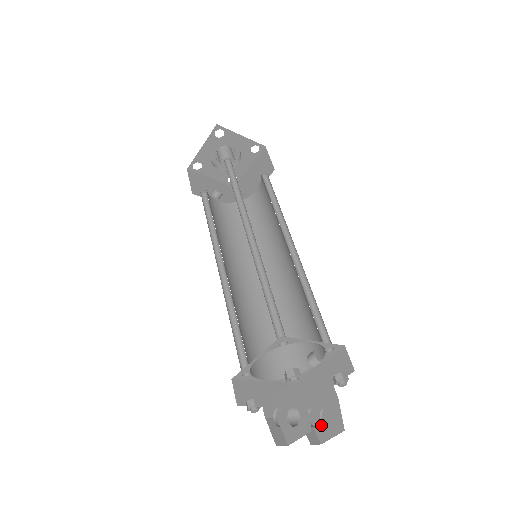
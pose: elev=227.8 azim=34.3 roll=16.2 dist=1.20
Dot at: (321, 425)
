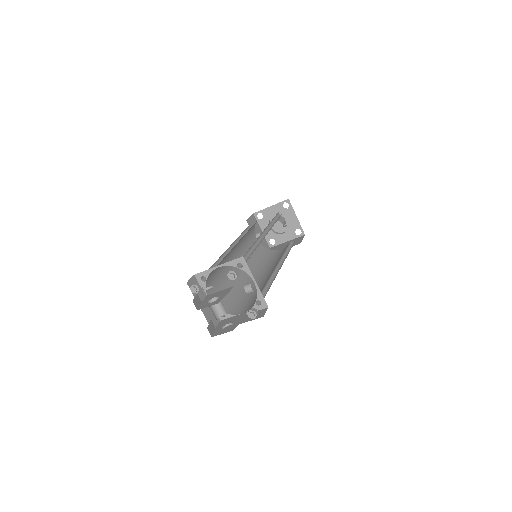
Dot at: (221, 329)
